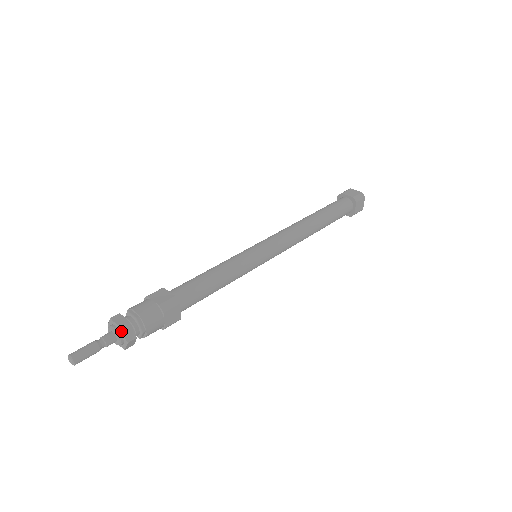
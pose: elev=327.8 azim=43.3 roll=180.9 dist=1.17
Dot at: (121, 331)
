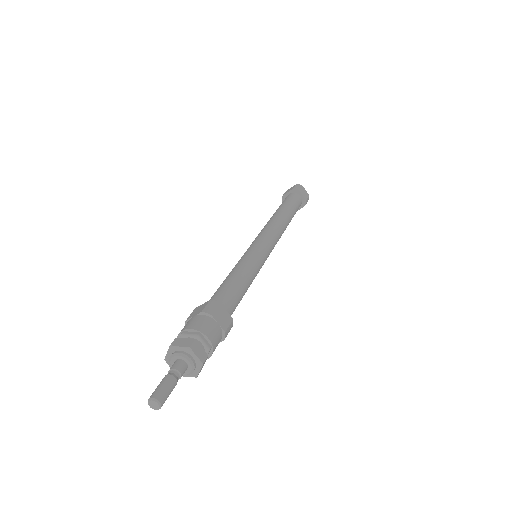
Dot at: (200, 367)
